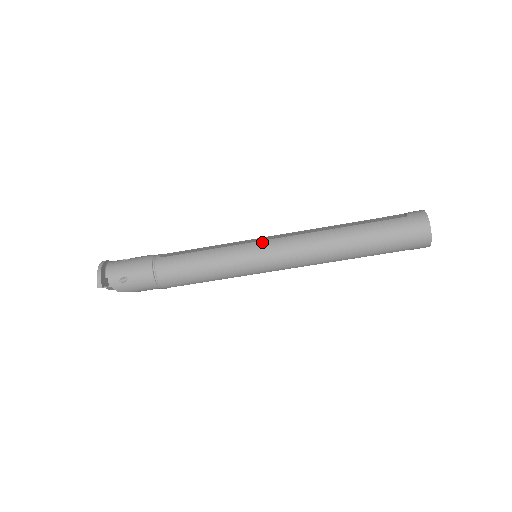
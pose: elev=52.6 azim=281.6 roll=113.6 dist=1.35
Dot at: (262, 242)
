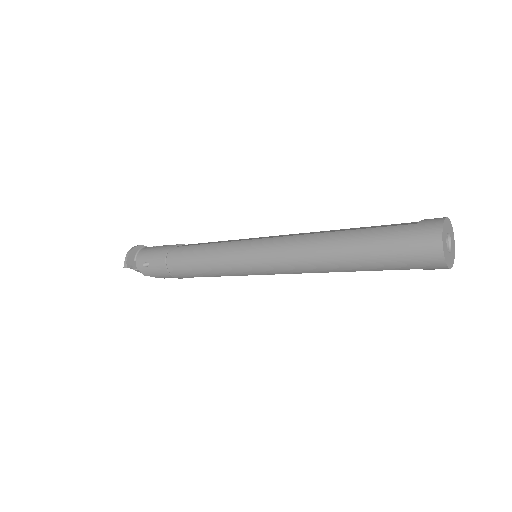
Dot at: (256, 240)
